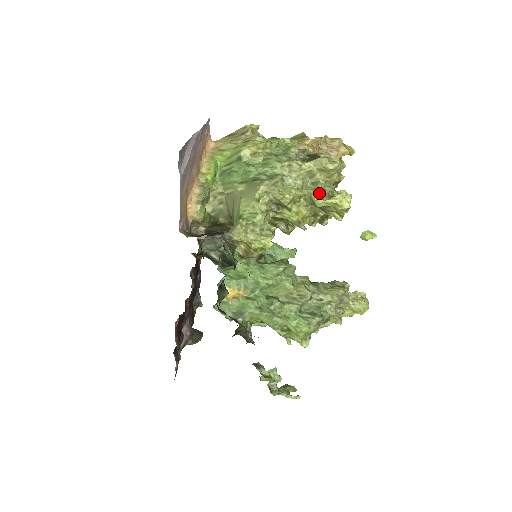
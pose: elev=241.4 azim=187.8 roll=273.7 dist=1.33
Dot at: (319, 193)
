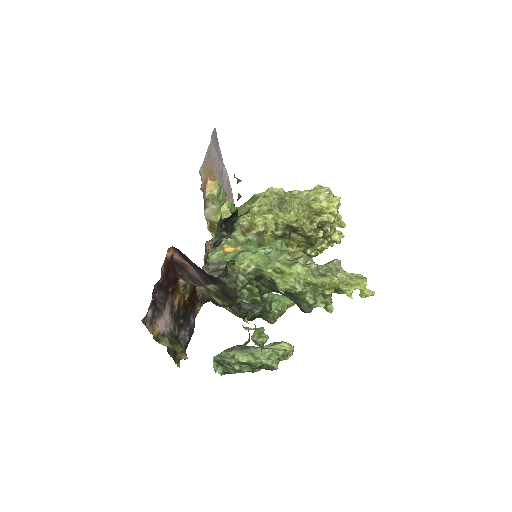
Dot at: occluded
